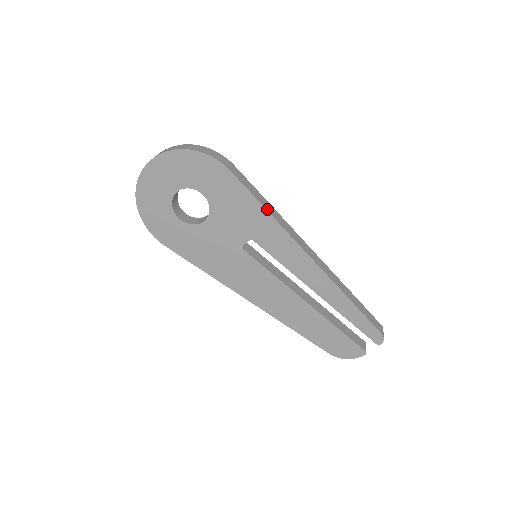
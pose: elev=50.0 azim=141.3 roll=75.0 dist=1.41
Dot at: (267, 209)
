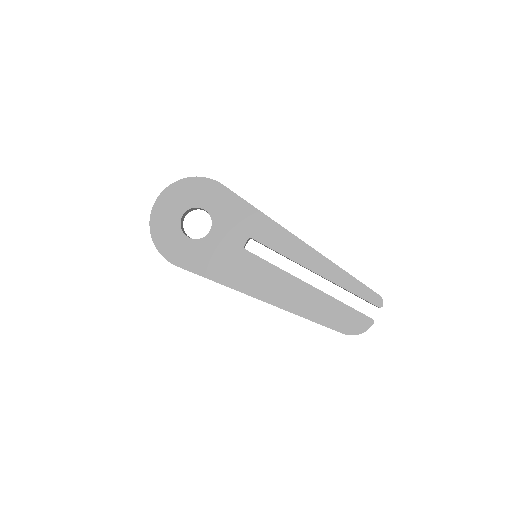
Dot at: (257, 209)
